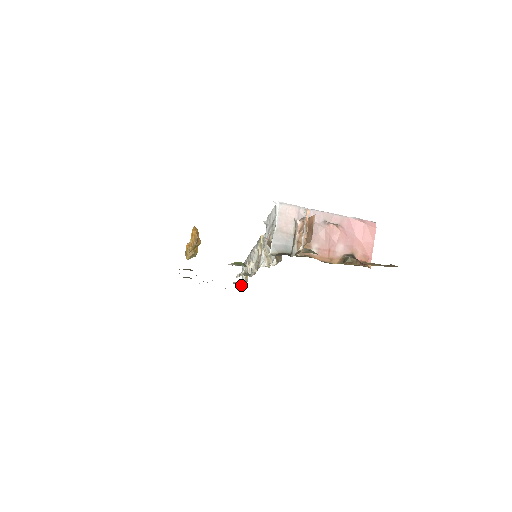
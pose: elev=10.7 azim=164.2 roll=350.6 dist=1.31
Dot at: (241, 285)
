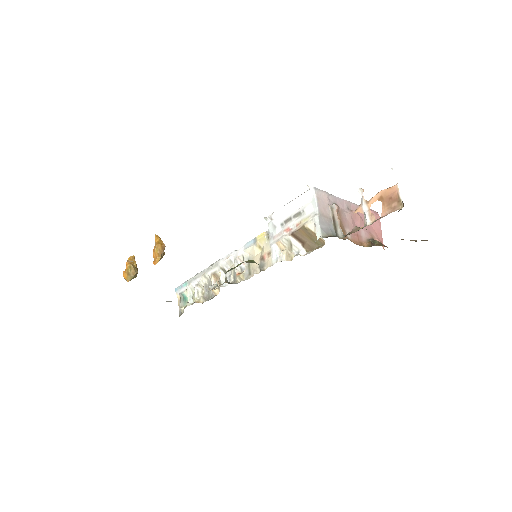
Dot at: (183, 309)
